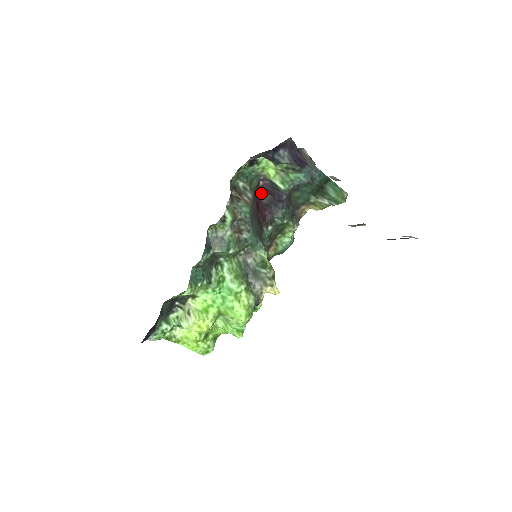
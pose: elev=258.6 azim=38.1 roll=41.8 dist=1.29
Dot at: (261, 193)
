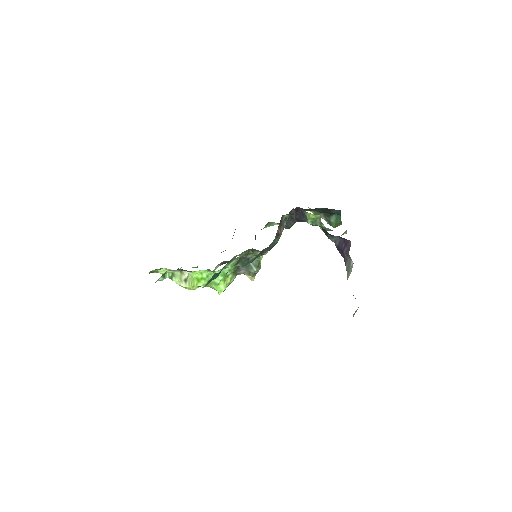
Dot at: occluded
